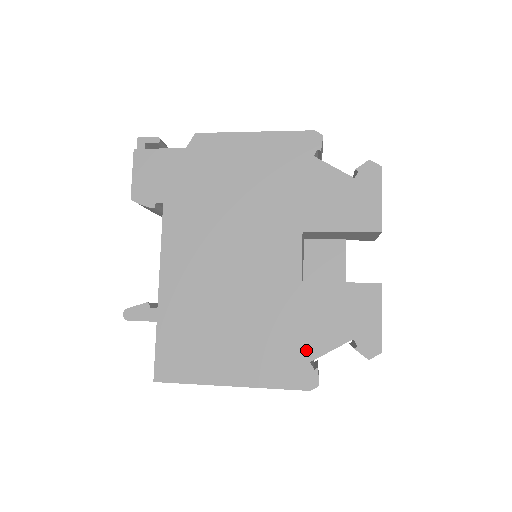
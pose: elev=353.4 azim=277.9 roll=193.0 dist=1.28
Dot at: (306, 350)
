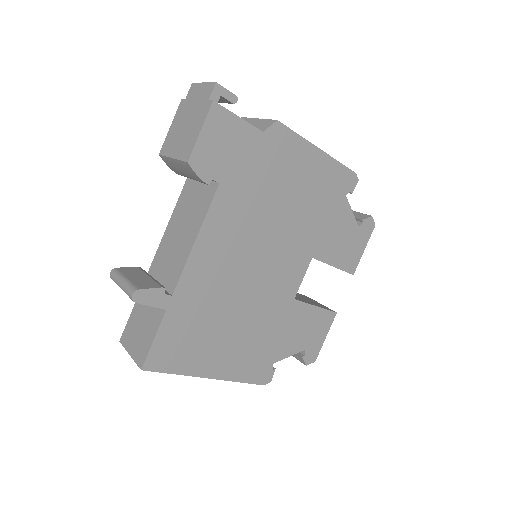
Dot at: (274, 354)
